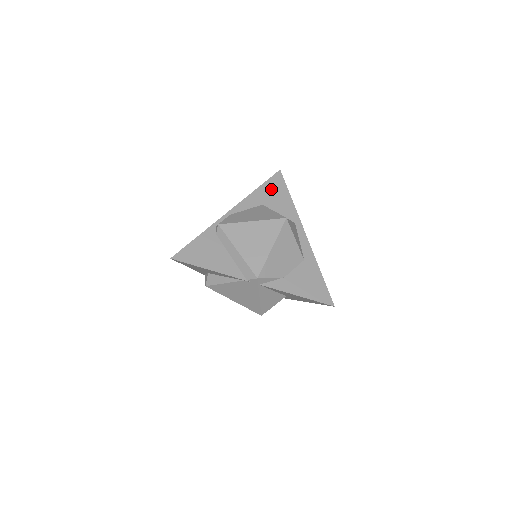
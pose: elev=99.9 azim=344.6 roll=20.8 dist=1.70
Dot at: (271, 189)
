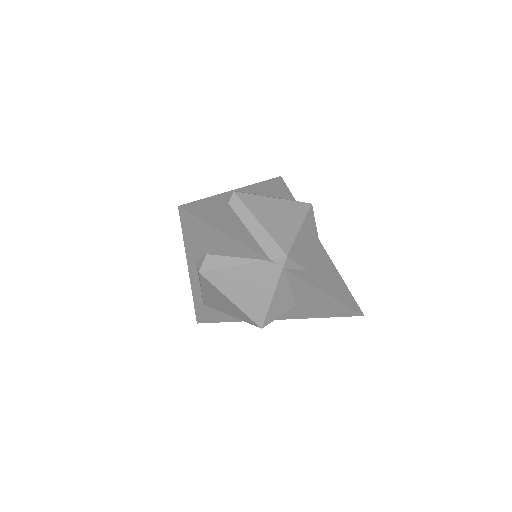
Dot at: (276, 187)
